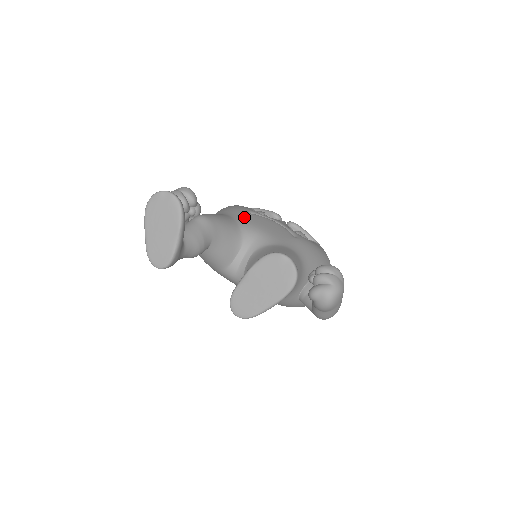
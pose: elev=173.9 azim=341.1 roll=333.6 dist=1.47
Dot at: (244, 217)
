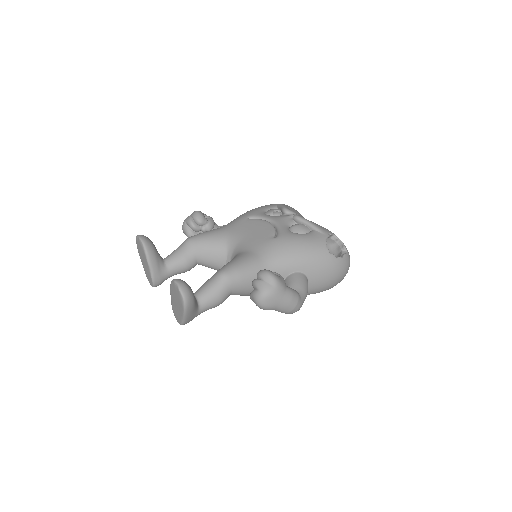
Dot at: (237, 226)
